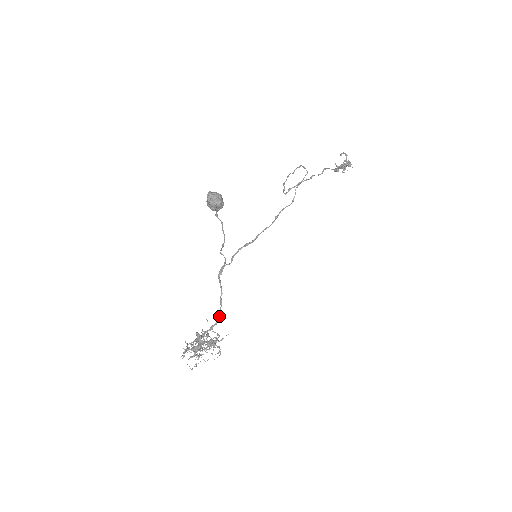
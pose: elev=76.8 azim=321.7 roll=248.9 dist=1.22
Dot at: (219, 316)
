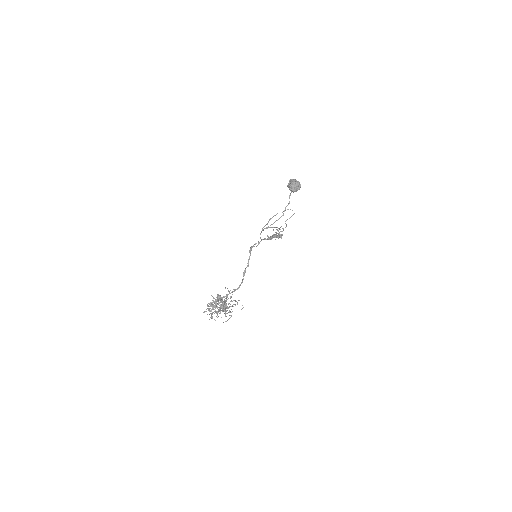
Dot at: occluded
